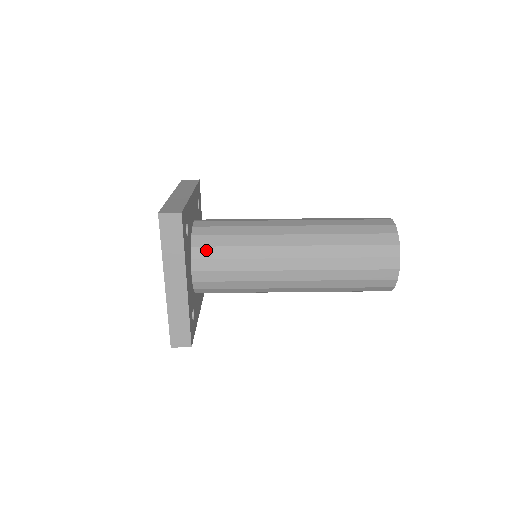
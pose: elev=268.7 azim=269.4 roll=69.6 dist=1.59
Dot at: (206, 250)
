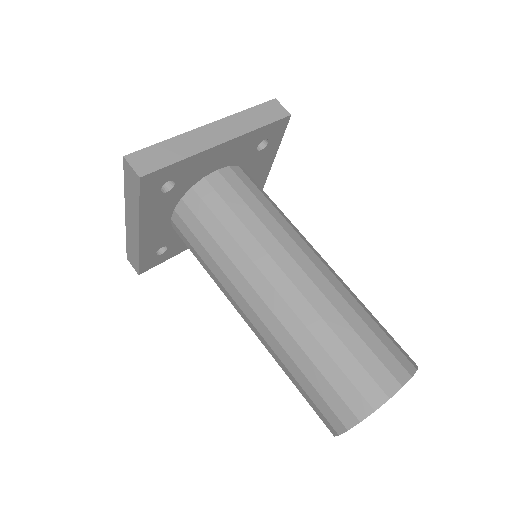
Dot at: (247, 179)
